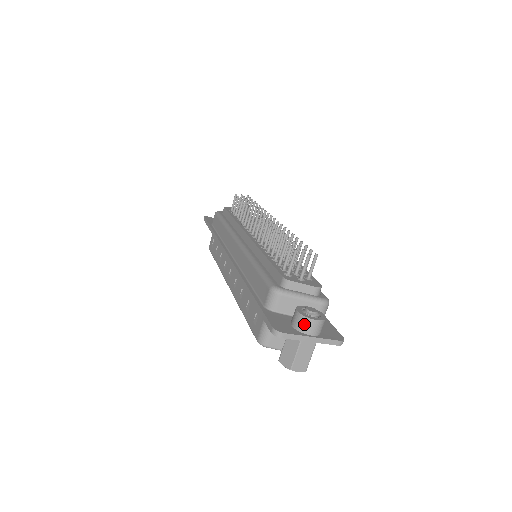
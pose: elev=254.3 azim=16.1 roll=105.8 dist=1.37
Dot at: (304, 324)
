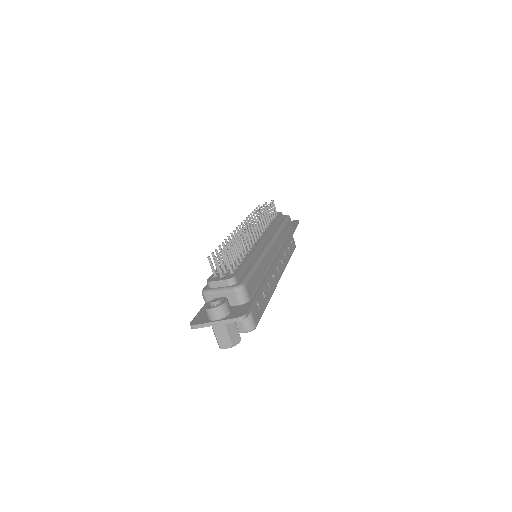
Dot at: (207, 314)
